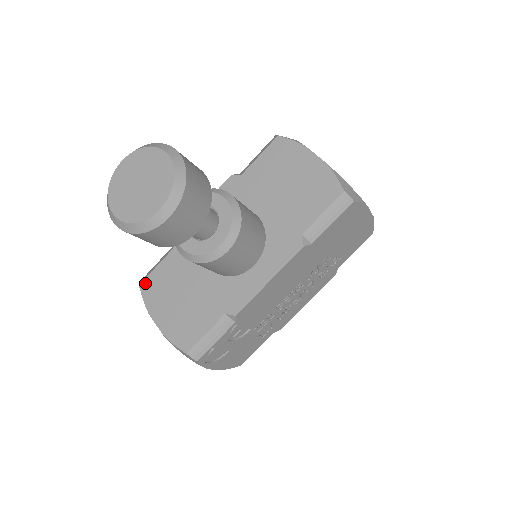
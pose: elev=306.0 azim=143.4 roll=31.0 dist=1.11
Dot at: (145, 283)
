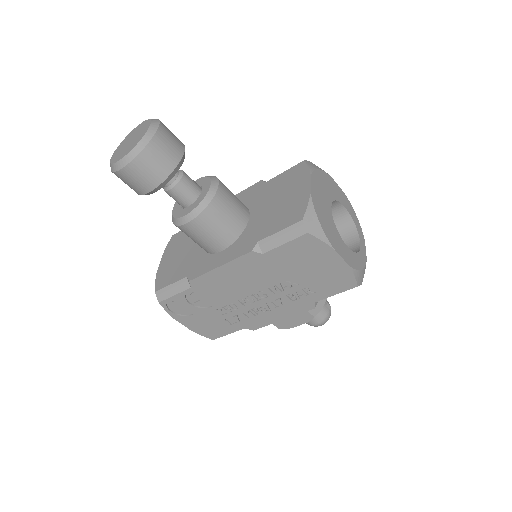
Dot at: (175, 235)
